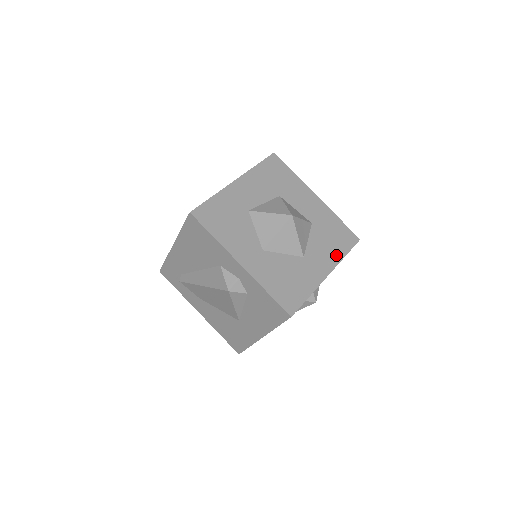
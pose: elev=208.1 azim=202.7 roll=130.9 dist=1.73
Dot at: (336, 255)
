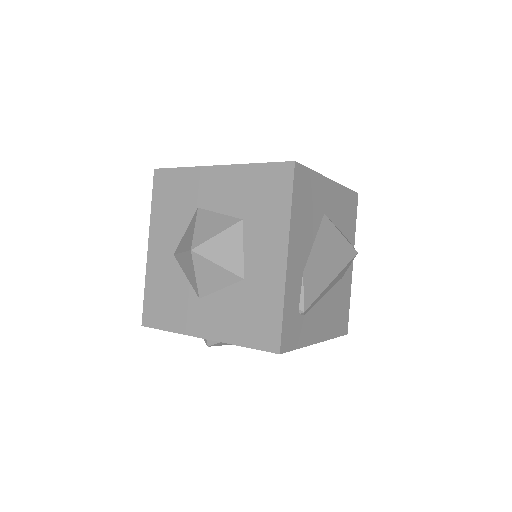
Dot at: (232, 333)
